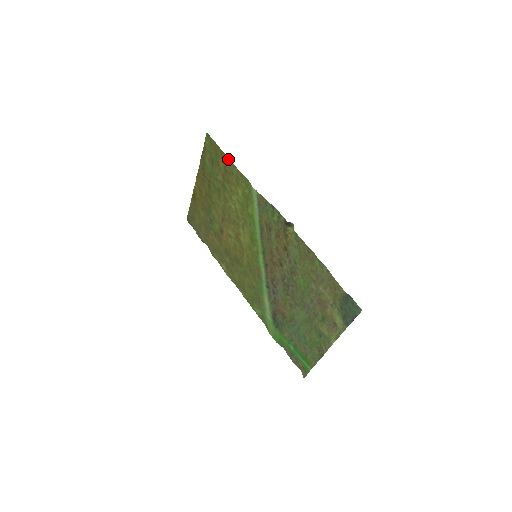
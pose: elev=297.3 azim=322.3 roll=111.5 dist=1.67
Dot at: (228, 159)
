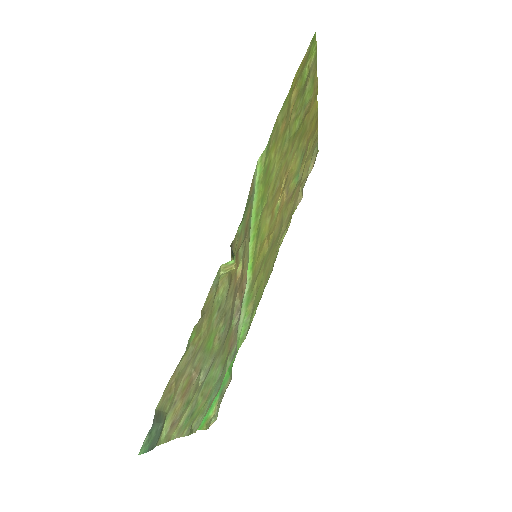
Dot at: (289, 93)
